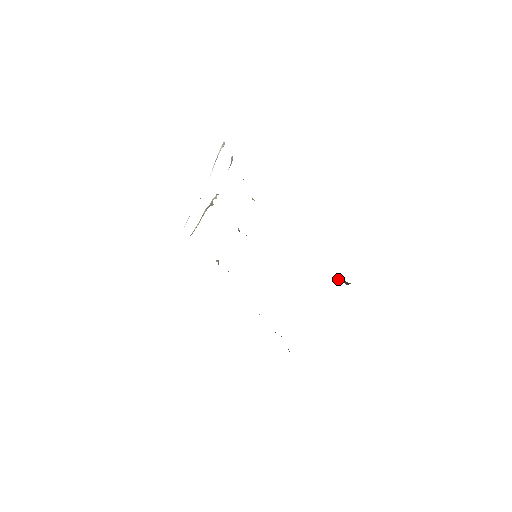
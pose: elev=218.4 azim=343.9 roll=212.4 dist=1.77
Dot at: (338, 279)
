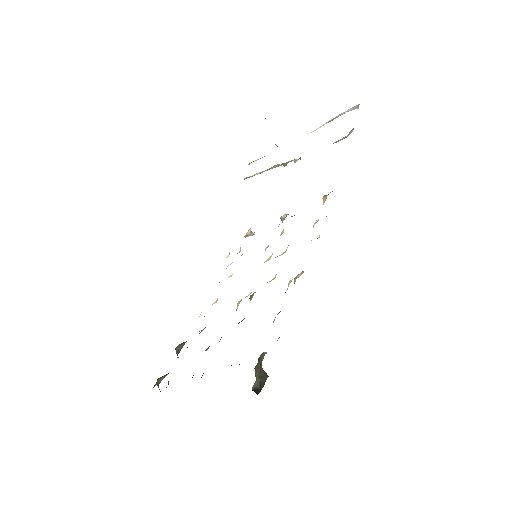
Dot at: (262, 372)
